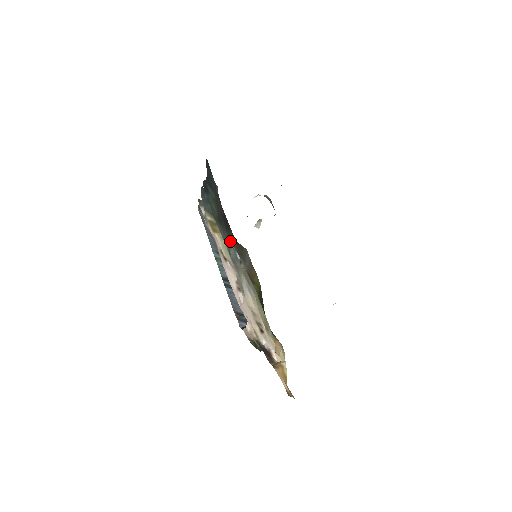
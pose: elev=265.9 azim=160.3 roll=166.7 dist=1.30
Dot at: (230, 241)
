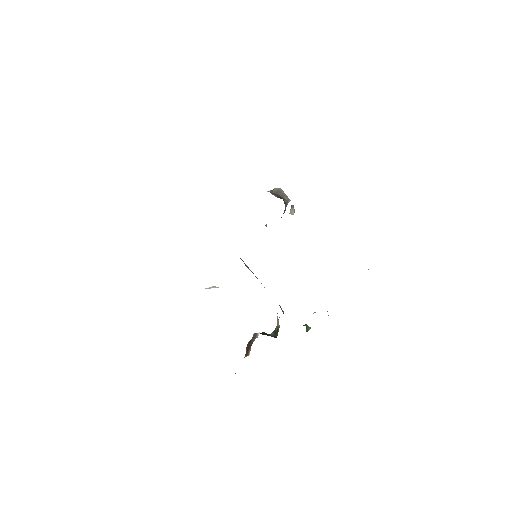
Dot at: occluded
